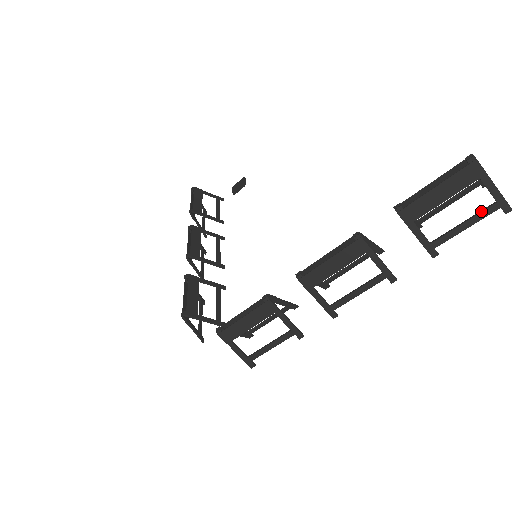
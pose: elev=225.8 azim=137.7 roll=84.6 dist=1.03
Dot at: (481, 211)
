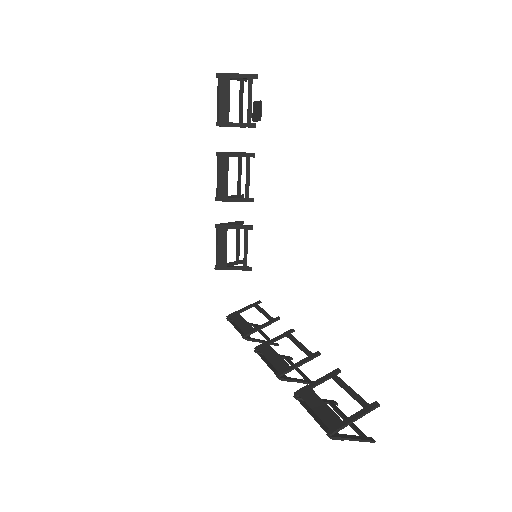
Dot at: (353, 429)
